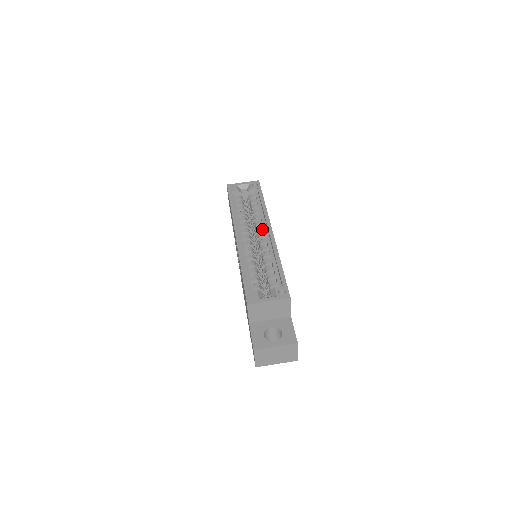
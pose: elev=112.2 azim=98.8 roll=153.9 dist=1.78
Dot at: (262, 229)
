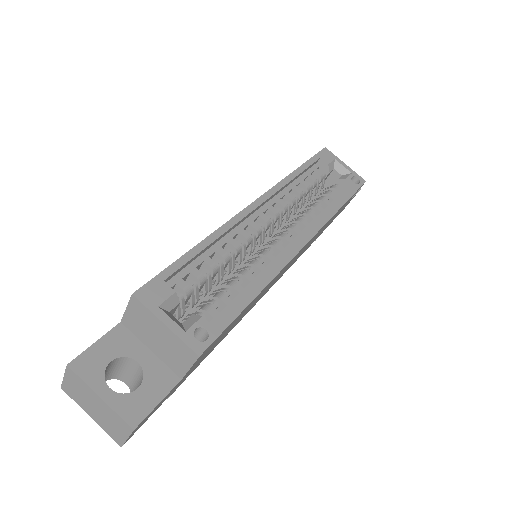
Dot at: (296, 231)
